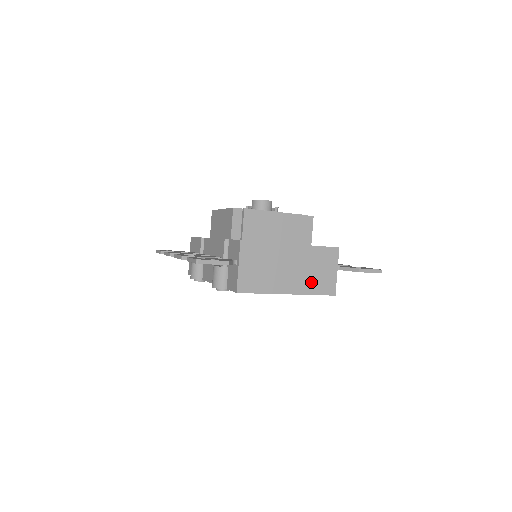
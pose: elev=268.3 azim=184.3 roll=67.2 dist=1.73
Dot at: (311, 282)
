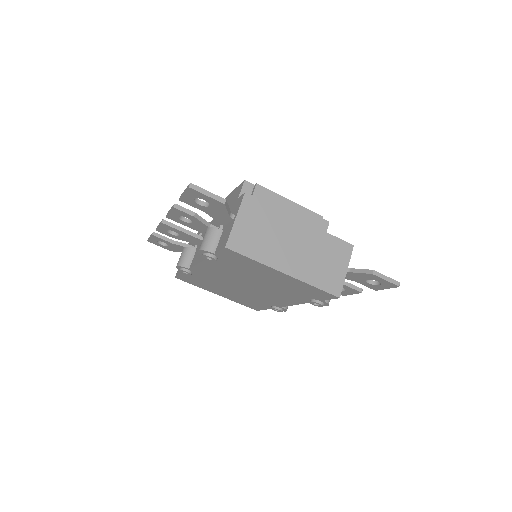
Dot at: (314, 271)
